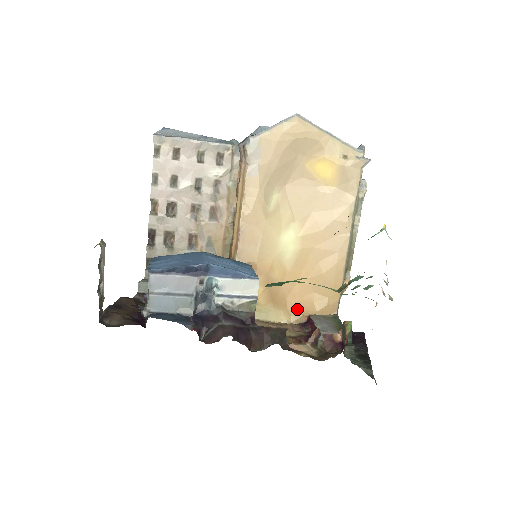
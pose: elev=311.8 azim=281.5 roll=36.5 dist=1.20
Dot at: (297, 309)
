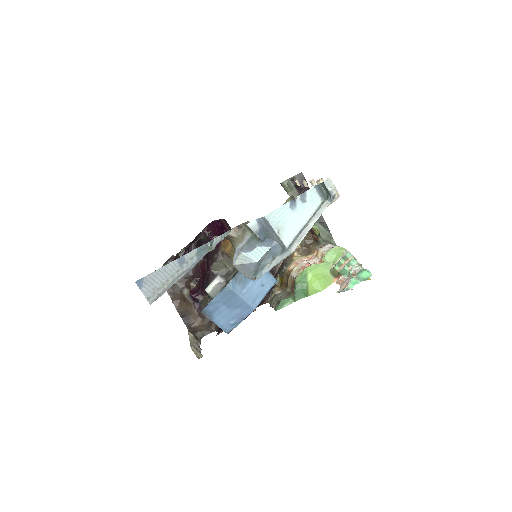
Dot at: occluded
